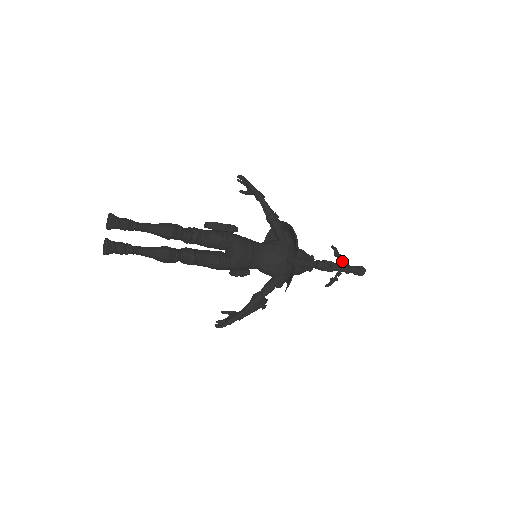
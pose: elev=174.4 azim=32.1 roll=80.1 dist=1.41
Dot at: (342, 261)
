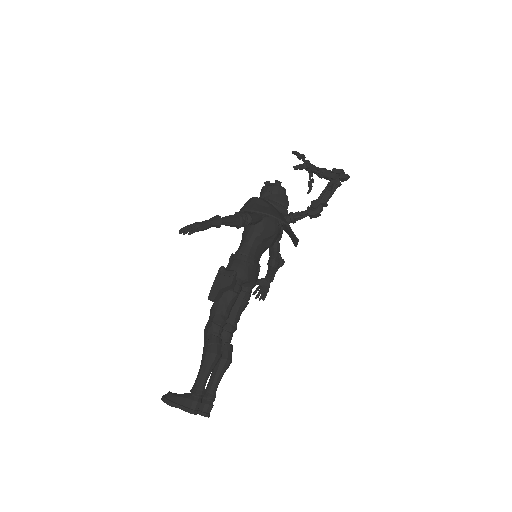
Dot at: (308, 165)
